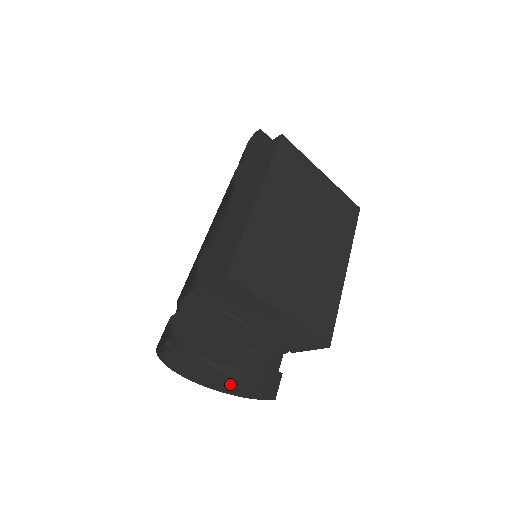
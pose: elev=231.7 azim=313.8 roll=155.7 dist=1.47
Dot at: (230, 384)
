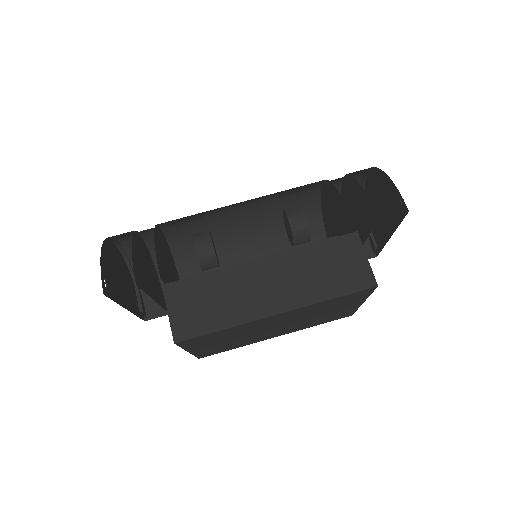
Dot at: (130, 293)
